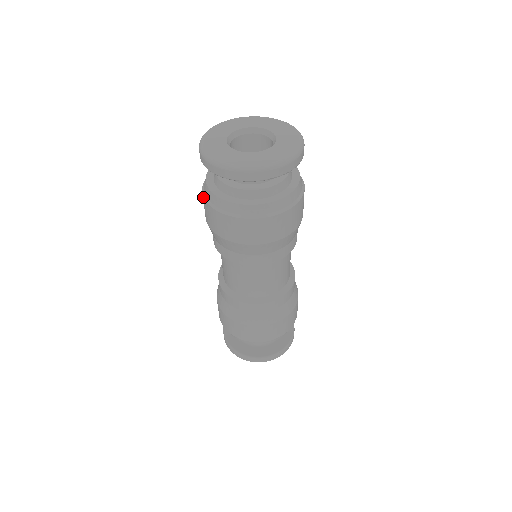
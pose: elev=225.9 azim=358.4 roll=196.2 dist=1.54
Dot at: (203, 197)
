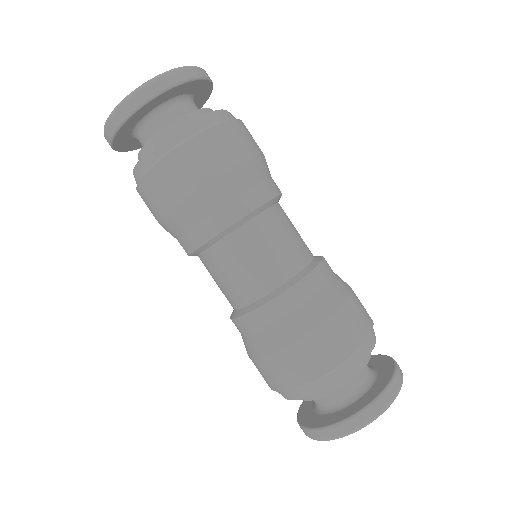
Dot at: (160, 161)
